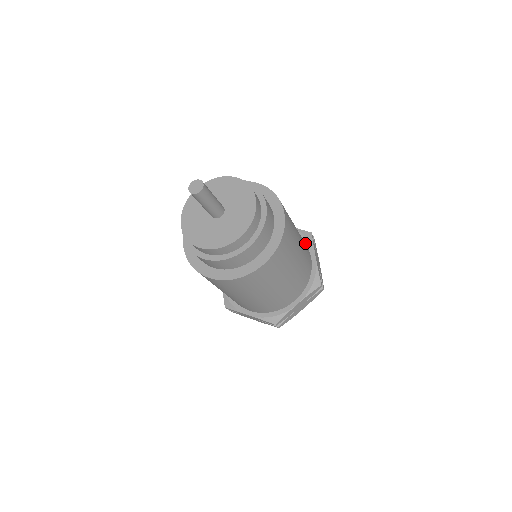
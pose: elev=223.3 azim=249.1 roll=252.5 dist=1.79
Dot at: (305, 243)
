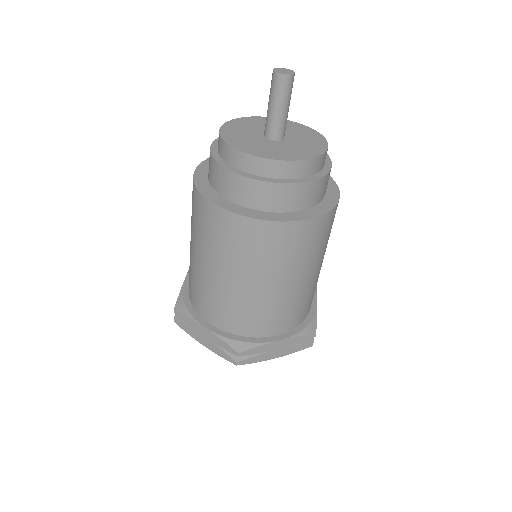
Dot at: occluded
